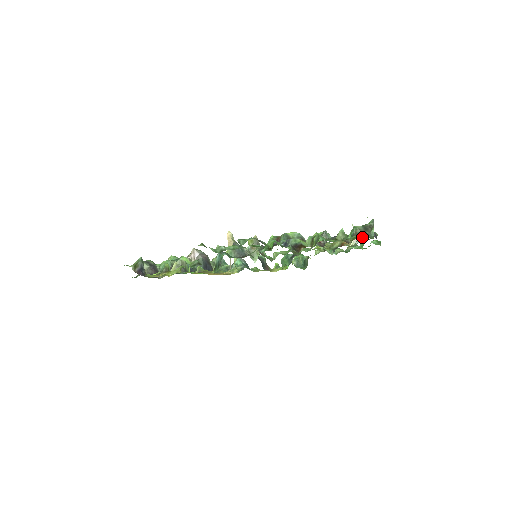
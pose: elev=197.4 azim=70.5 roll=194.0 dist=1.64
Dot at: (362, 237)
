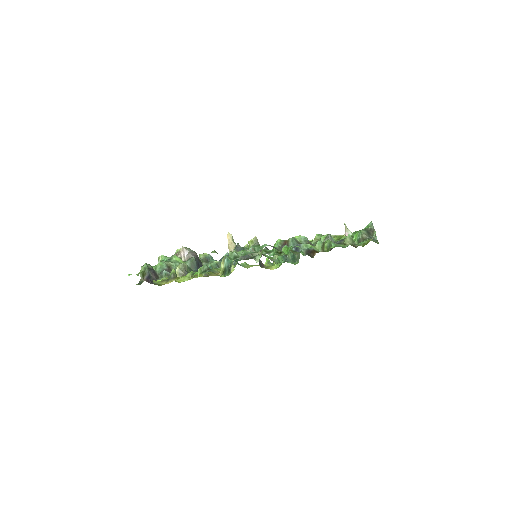
Dot at: occluded
